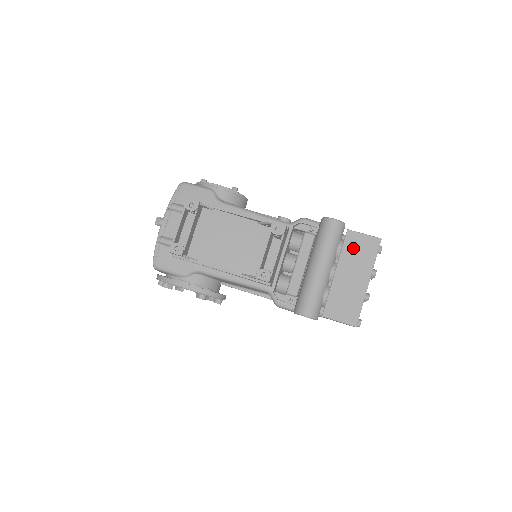
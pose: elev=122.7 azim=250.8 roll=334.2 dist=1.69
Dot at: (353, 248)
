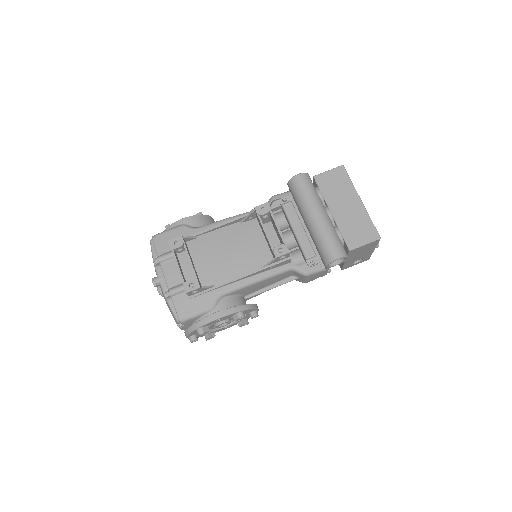
Dot at: (329, 186)
